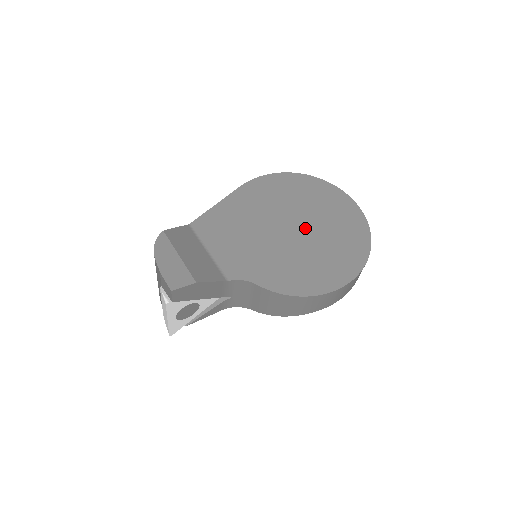
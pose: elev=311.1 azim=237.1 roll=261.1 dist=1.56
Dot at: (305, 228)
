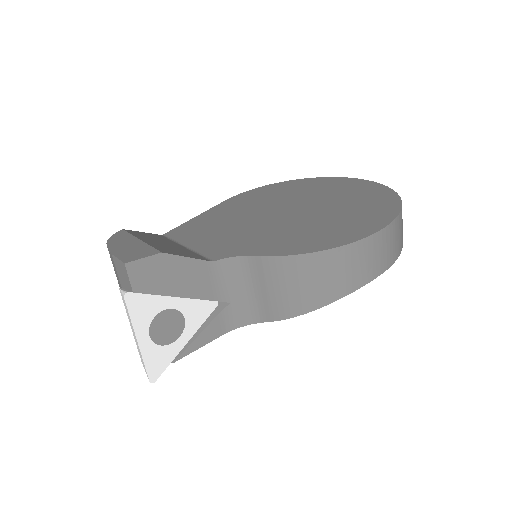
Dot at: (309, 206)
